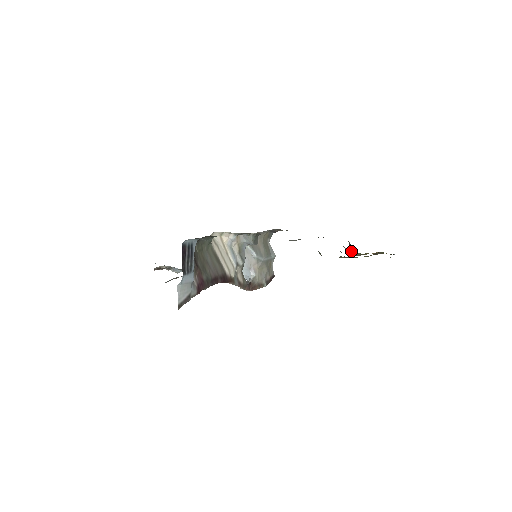
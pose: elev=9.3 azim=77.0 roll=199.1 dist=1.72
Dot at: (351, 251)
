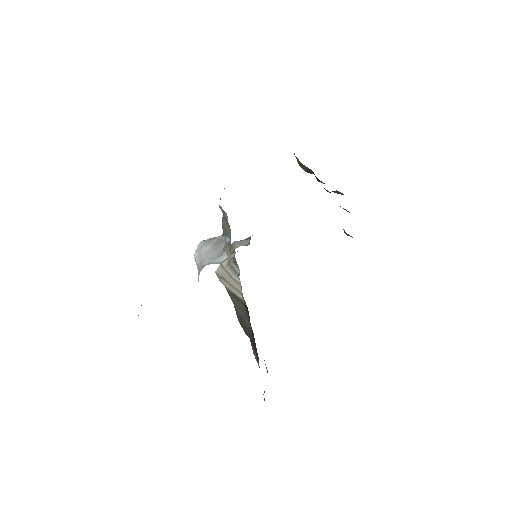
Dot at: (335, 192)
